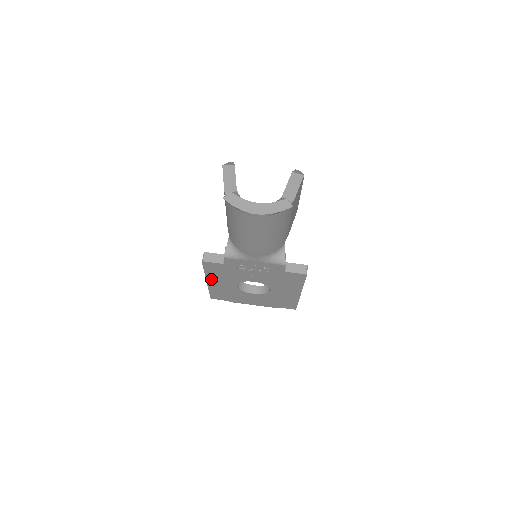
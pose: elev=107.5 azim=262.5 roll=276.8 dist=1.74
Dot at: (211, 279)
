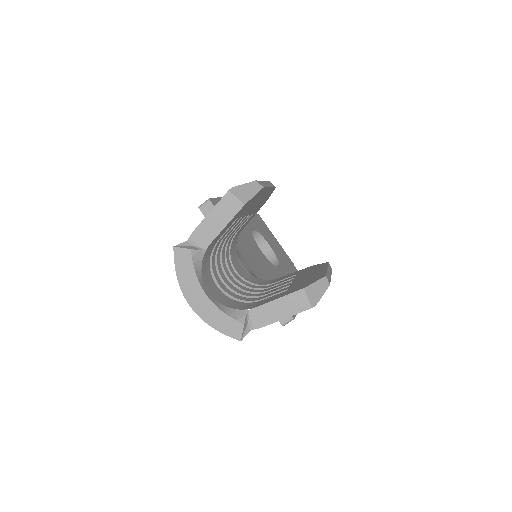
Dot at: occluded
